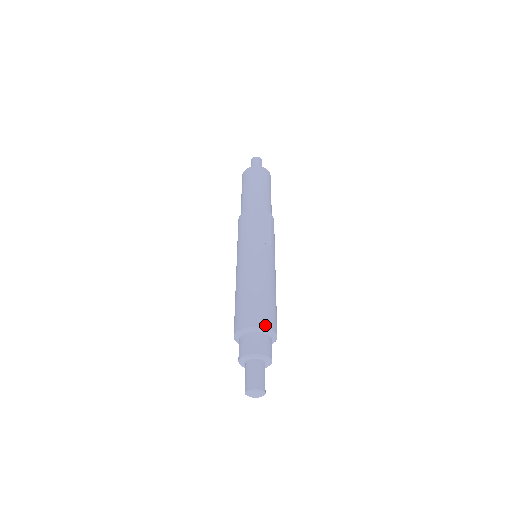
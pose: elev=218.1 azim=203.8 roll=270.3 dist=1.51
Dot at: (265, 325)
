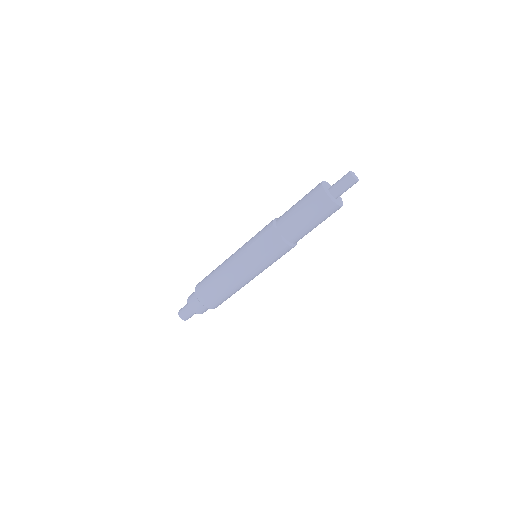
Dot at: (199, 297)
